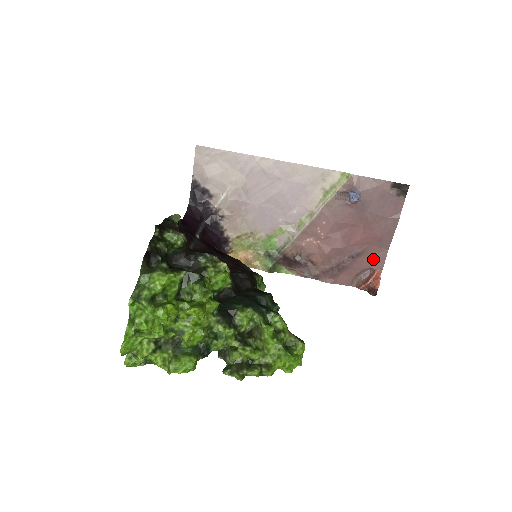
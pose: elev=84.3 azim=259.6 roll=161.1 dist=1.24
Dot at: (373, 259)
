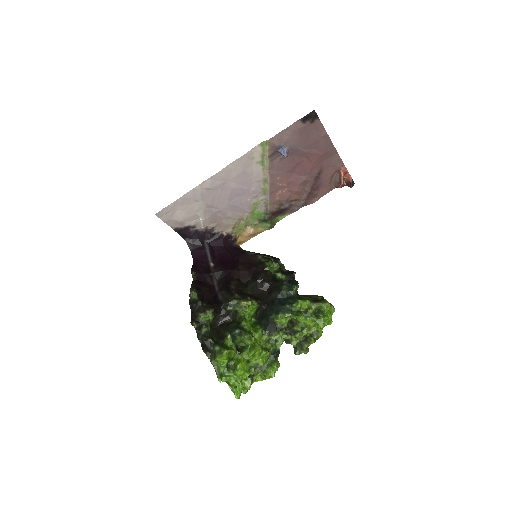
Dot at: (332, 166)
